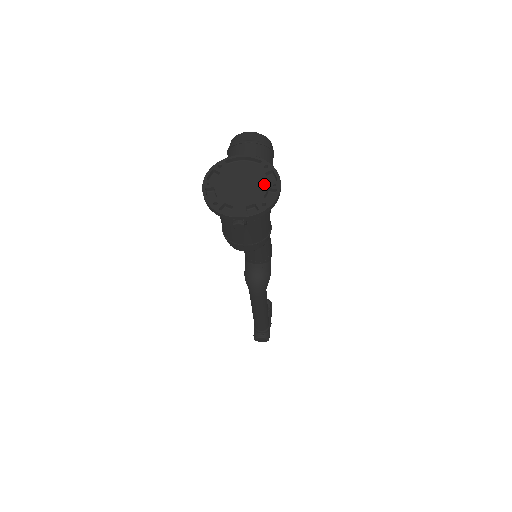
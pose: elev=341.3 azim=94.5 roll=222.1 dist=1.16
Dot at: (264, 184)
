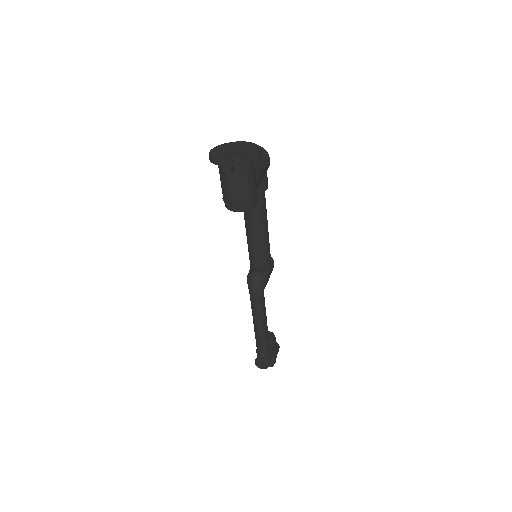
Dot at: (249, 151)
